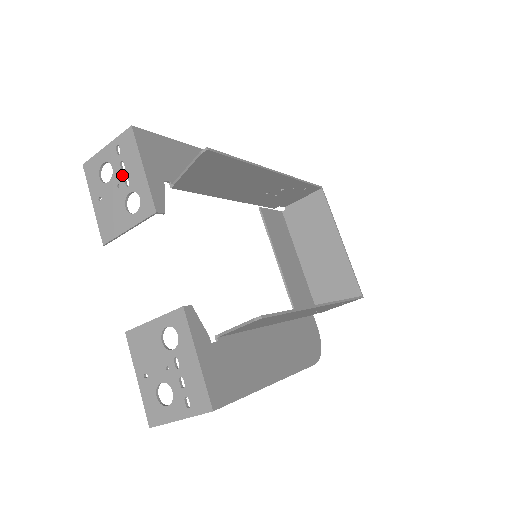
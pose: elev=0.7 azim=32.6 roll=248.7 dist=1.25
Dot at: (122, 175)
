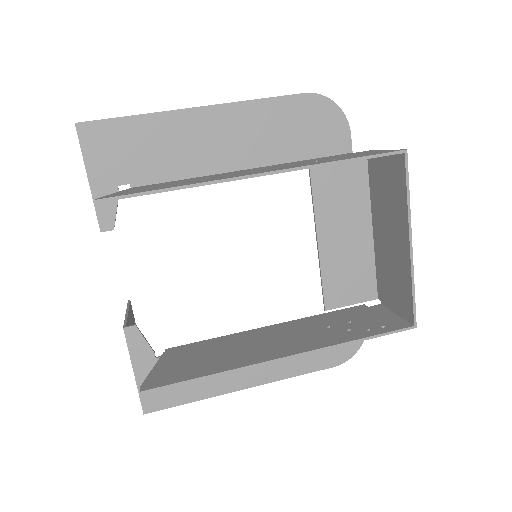
Dot at: occluded
